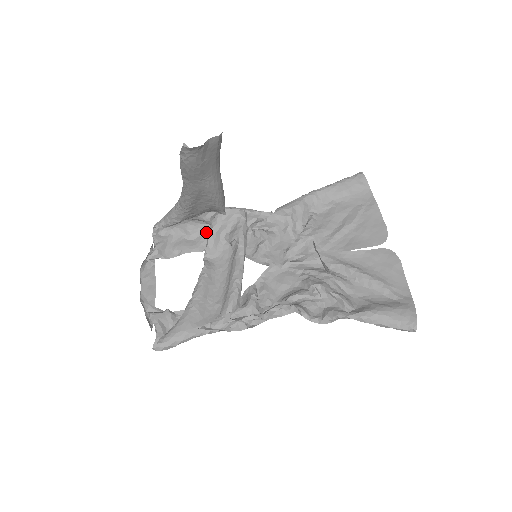
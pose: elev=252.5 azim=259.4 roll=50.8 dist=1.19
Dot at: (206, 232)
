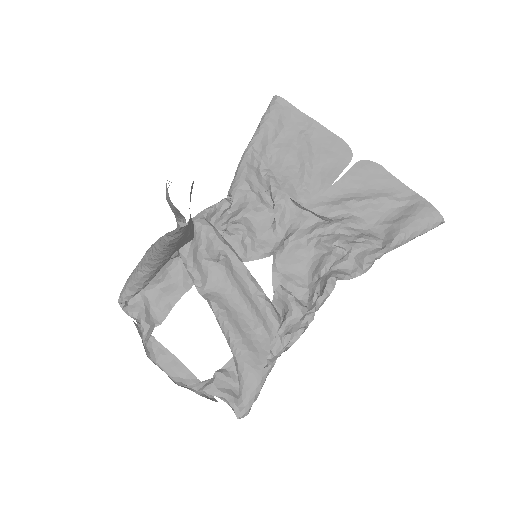
Dot at: (177, 266)
